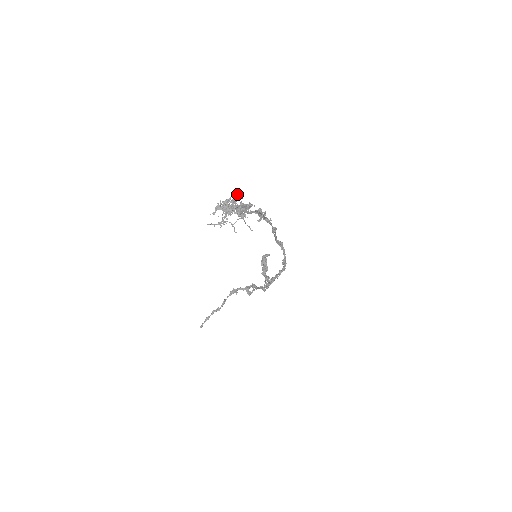
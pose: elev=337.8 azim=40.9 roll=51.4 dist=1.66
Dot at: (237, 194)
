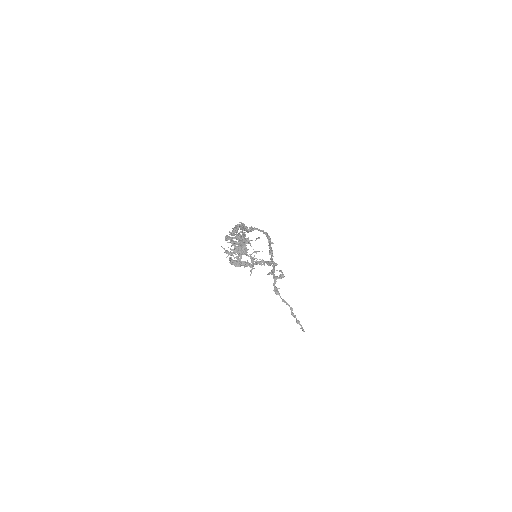
Dot at: (227, 238)
